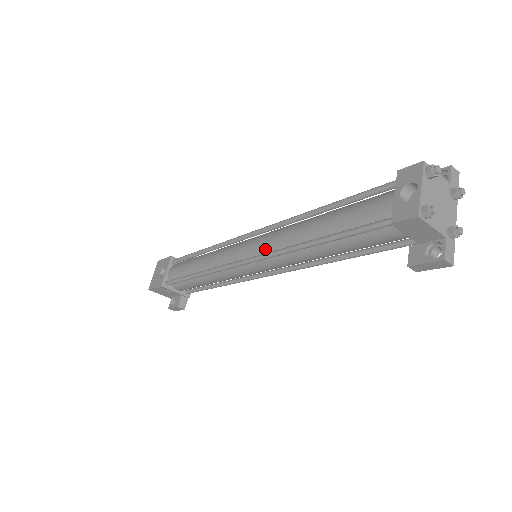
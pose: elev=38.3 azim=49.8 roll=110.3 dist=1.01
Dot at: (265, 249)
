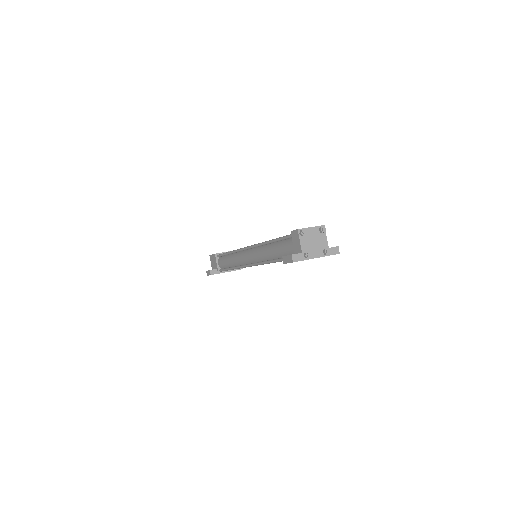
Dot at: occluded
